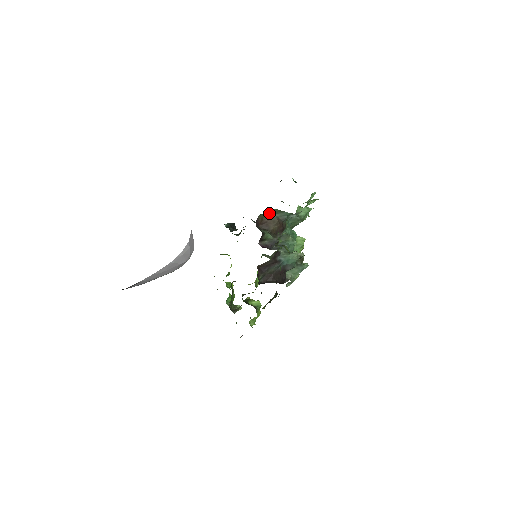
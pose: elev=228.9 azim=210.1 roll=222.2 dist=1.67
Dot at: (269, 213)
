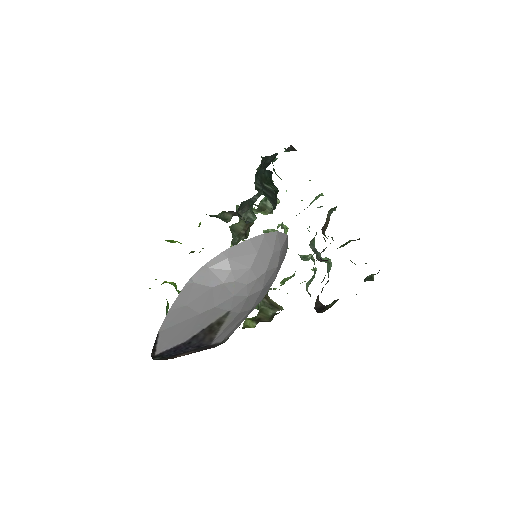
Dot at: (329, 210)
